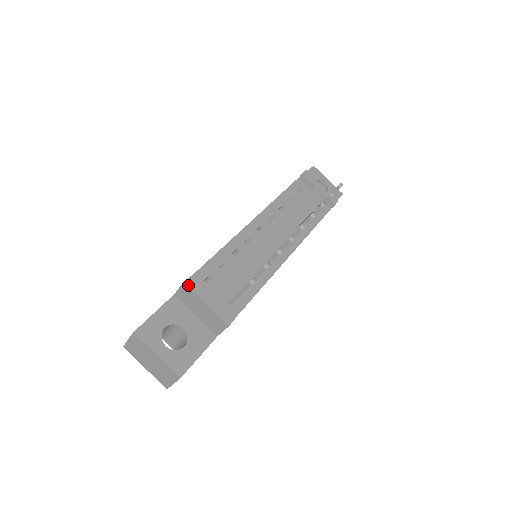
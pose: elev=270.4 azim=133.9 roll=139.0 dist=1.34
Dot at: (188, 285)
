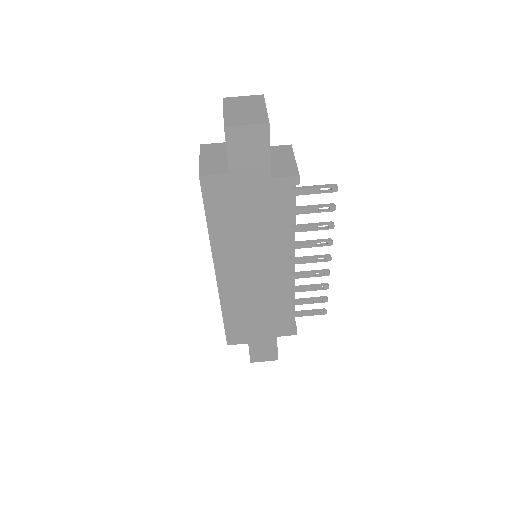
Dot at: (292, 148)
